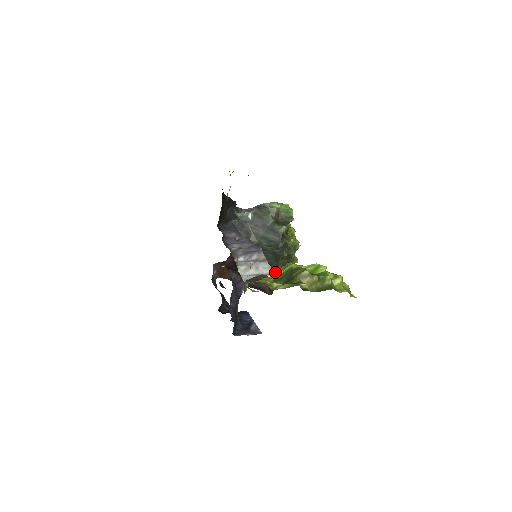
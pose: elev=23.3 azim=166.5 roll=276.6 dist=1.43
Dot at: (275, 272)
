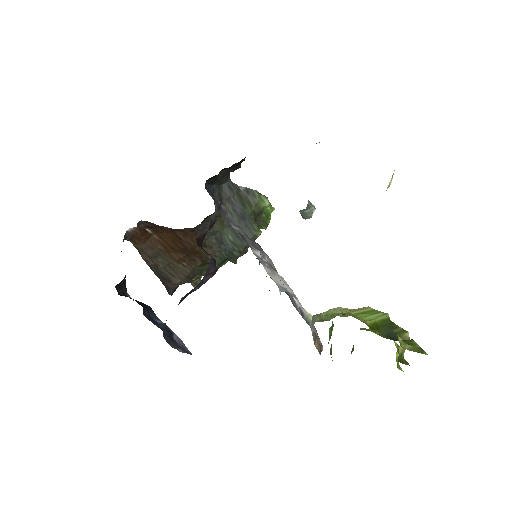
Dot at: (353, 309)
